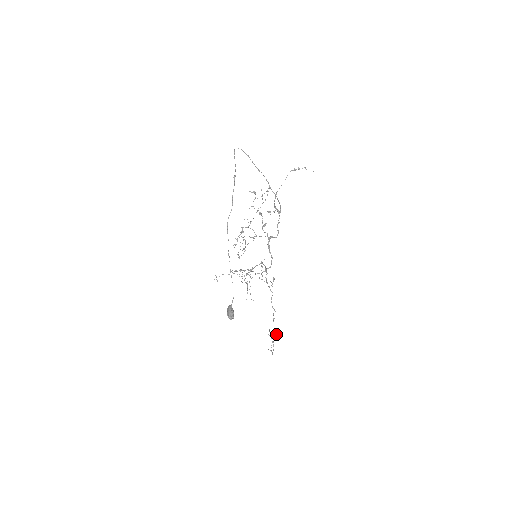
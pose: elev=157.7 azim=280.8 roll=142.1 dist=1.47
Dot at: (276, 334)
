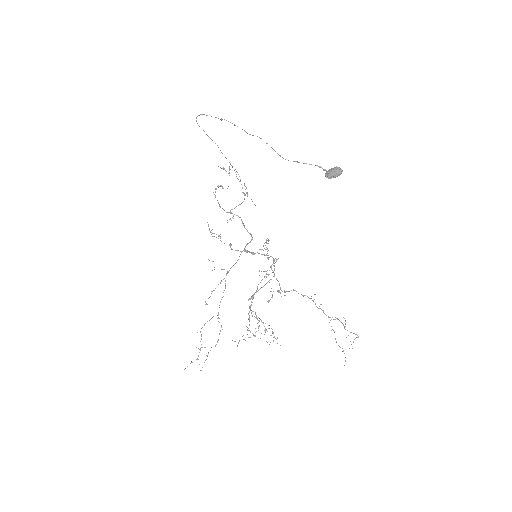
Dot at: (338, 319)
